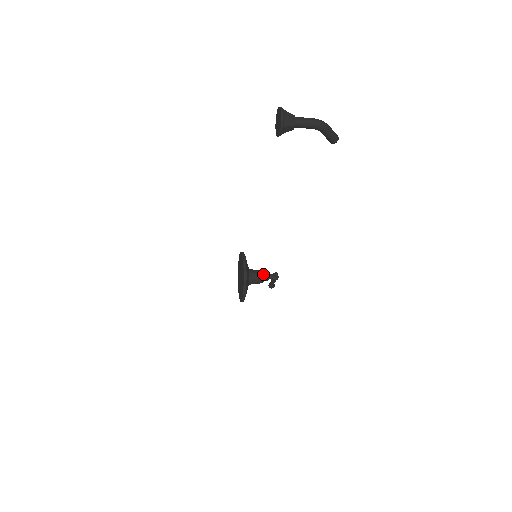
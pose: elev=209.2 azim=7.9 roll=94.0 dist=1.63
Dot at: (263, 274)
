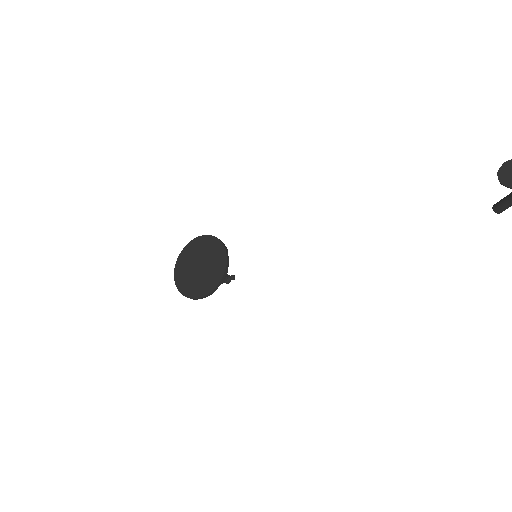
Dot at: occluded
